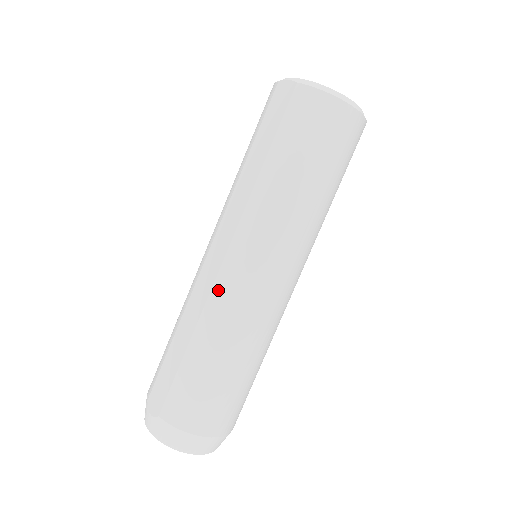
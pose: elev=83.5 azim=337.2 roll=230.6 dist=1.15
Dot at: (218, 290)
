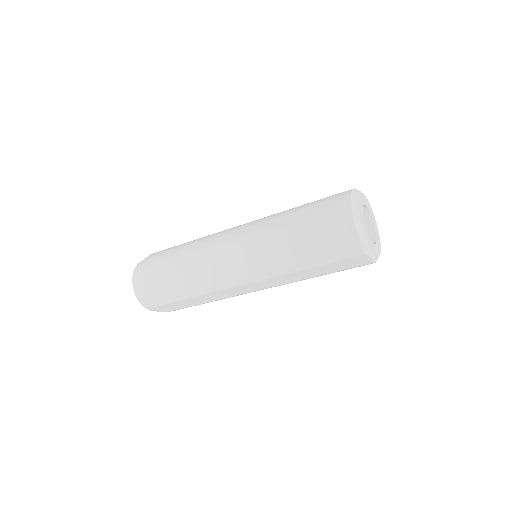
Dot at: occluded
